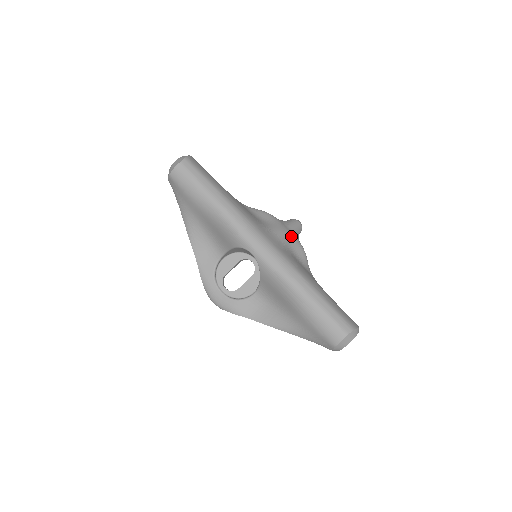
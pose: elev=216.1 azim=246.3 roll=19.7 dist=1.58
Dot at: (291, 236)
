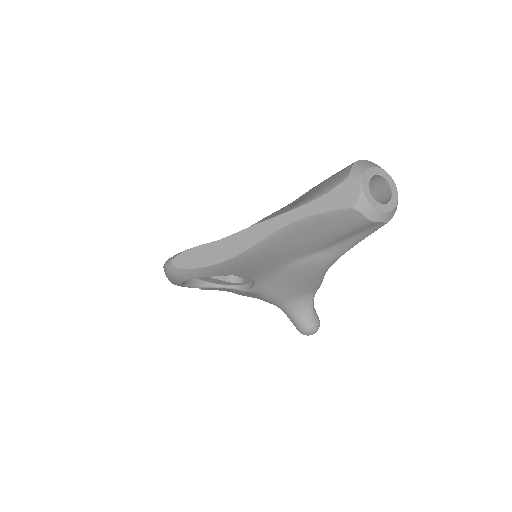
Dot at: occluded
